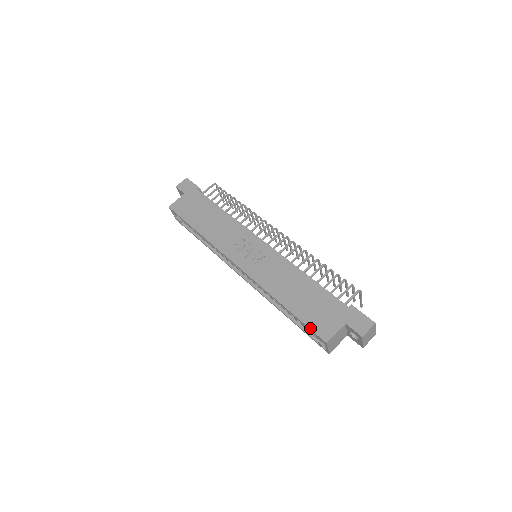
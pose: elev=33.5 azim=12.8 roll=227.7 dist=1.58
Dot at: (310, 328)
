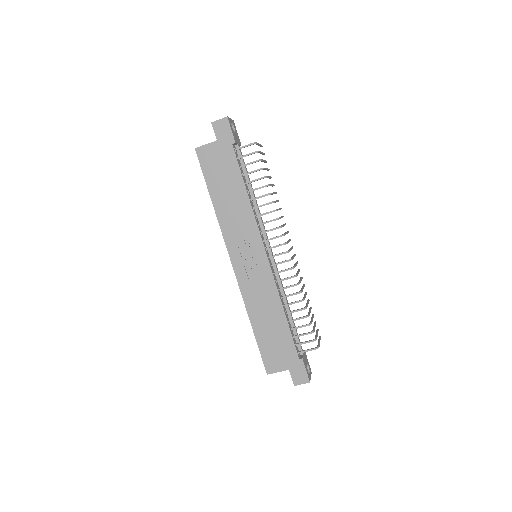
Dot at: (262, 357)
